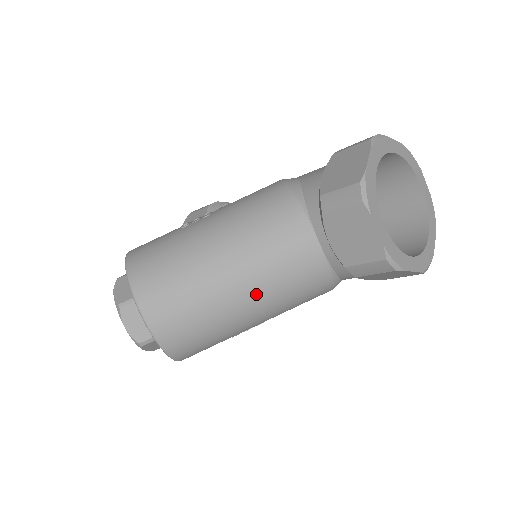
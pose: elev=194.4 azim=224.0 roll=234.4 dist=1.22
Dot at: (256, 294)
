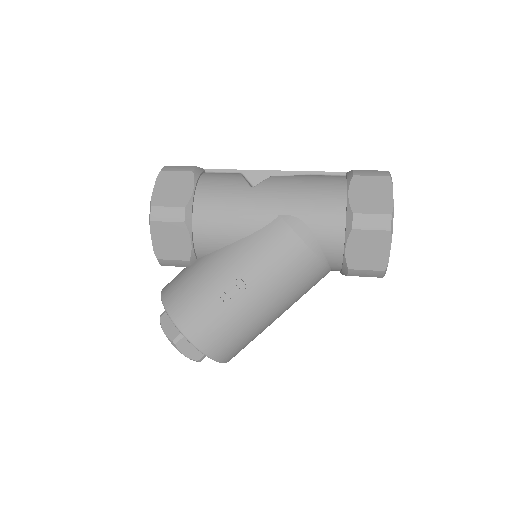
Dot at: occluded
